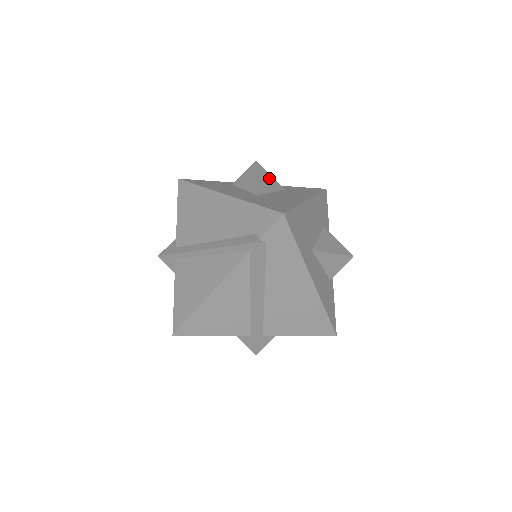
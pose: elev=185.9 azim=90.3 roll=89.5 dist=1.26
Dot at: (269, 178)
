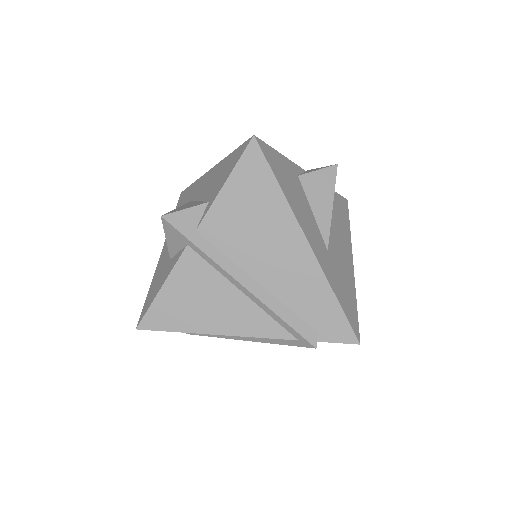
Dot at: occluded
